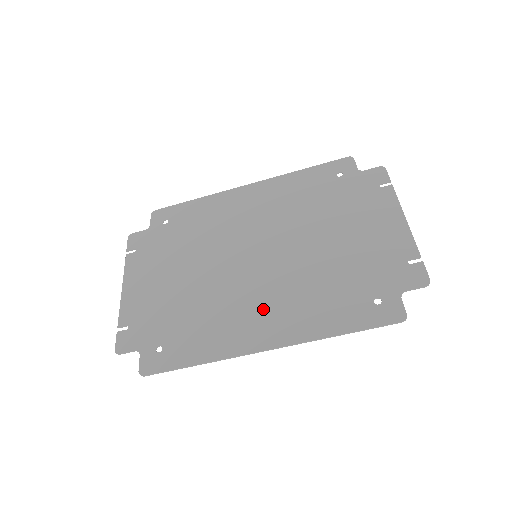
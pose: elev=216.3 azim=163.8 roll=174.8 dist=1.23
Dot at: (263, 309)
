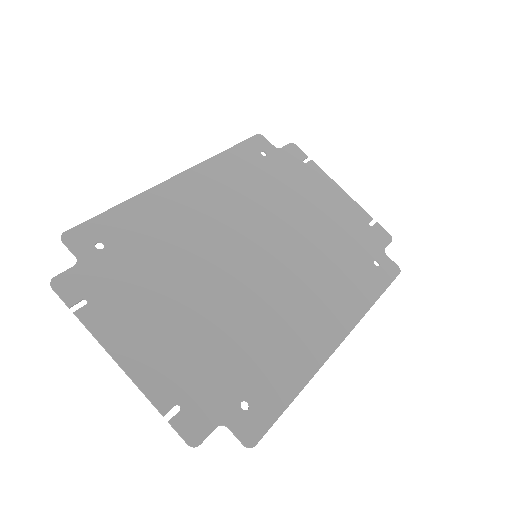
Dot at: (308, 307)
